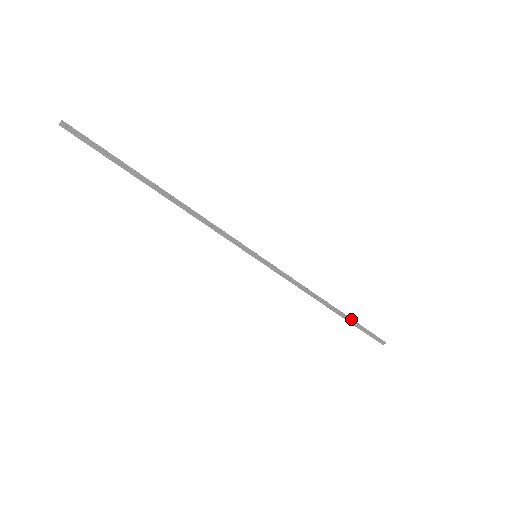
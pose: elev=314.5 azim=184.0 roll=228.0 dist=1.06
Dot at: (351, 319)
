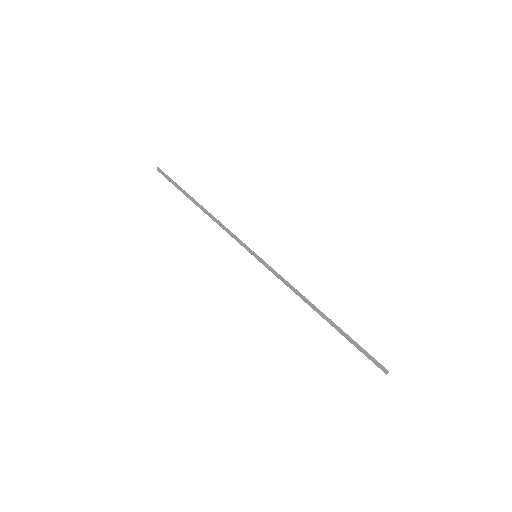
Dot at: (343, 331)
